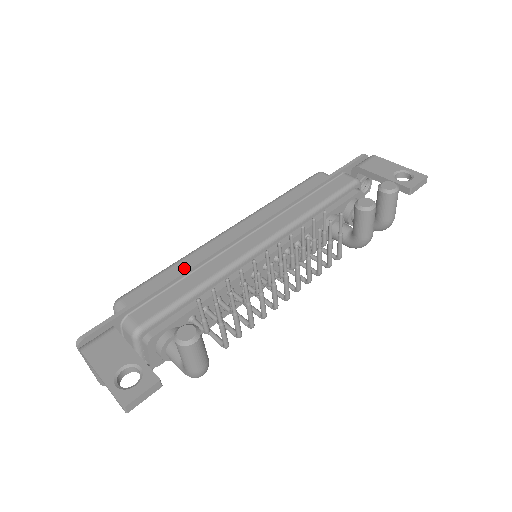
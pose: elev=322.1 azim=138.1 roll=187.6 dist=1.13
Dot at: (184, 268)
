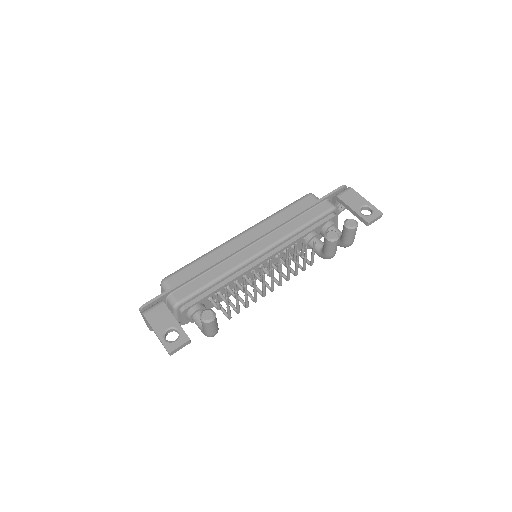
Dot at: (207, 262)
